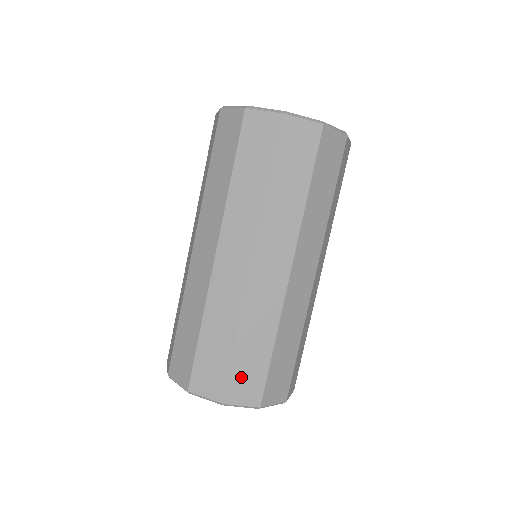
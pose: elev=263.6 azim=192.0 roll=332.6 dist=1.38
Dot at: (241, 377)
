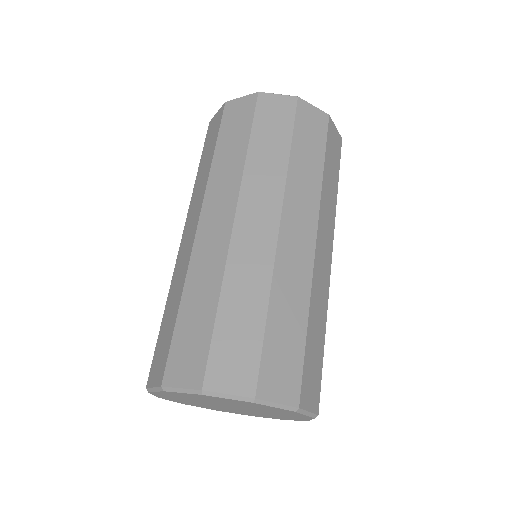
Dot at: (309, 372)
